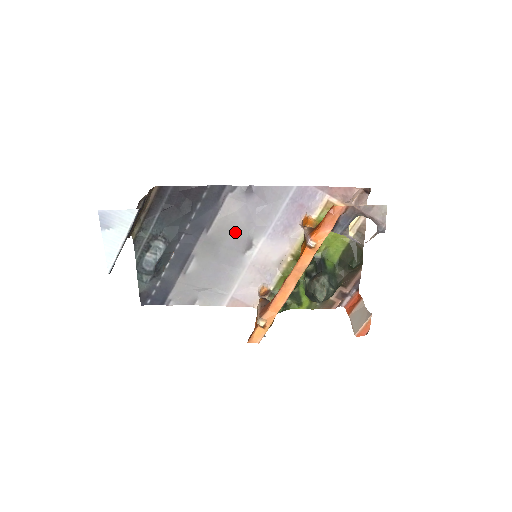
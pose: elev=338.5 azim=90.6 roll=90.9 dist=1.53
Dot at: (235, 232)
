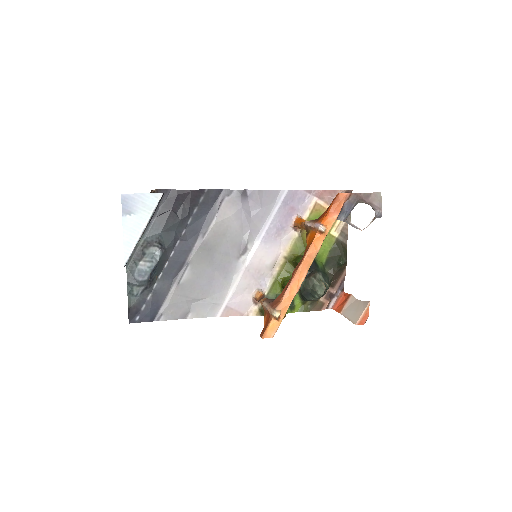
Dot at: (230, 237)
